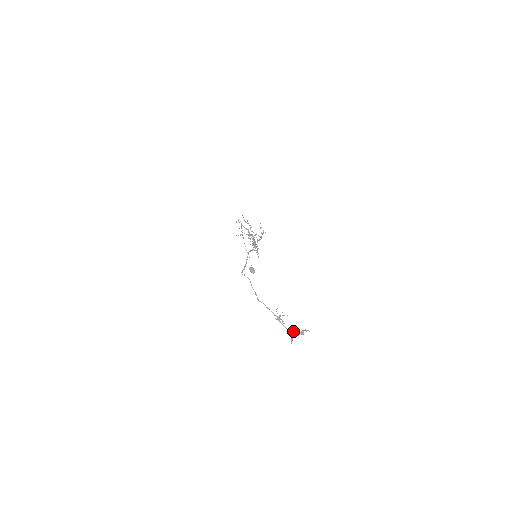
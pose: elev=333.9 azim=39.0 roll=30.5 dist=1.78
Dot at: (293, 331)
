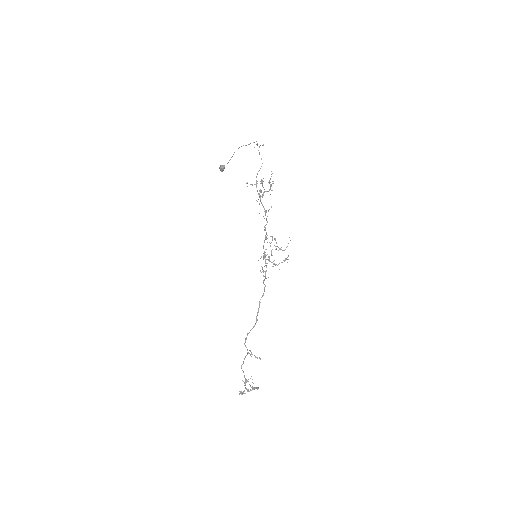
Dot at: (249, 391)
